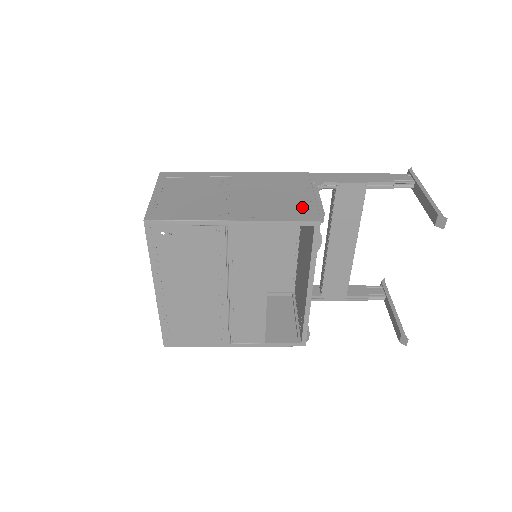
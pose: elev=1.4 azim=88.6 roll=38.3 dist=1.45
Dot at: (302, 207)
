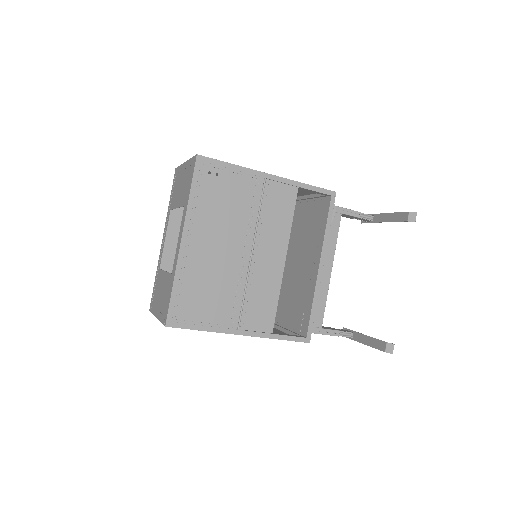
Dot at: occluded
